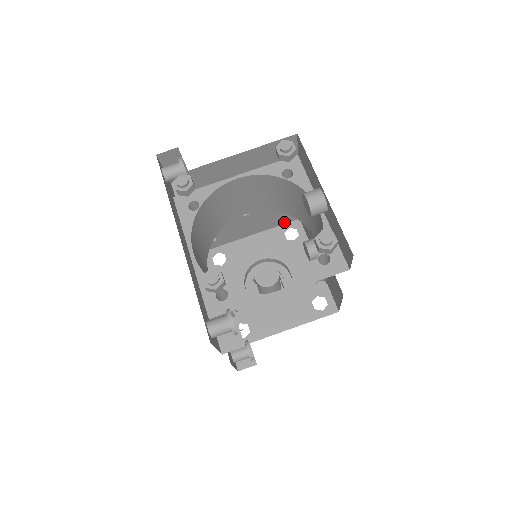
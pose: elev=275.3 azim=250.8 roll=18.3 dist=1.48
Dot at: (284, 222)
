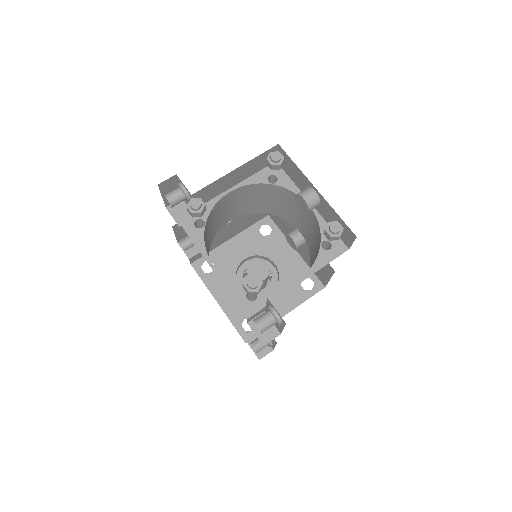
Dot at: (256, 221)
